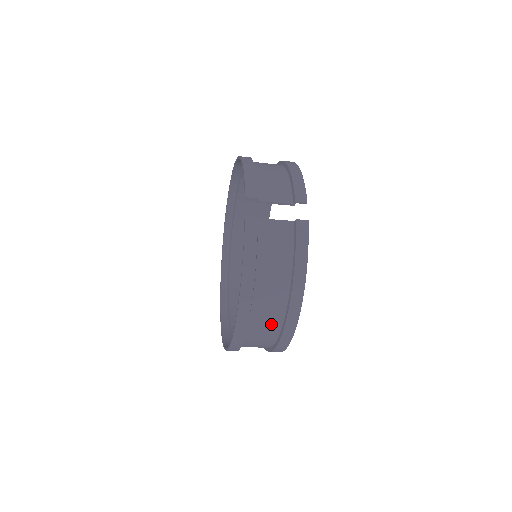
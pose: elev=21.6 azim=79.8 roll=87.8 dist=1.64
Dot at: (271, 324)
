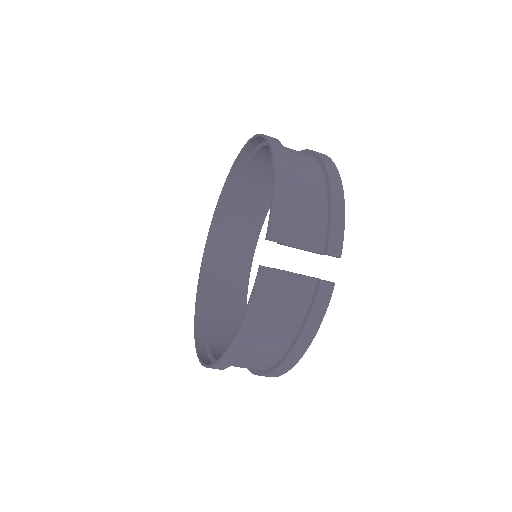
Dot at: (255, 366)
